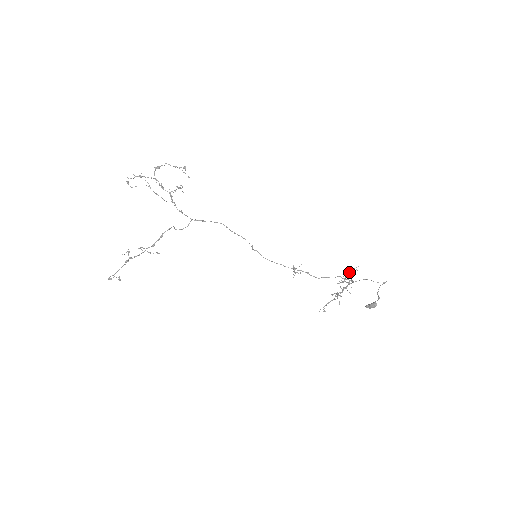
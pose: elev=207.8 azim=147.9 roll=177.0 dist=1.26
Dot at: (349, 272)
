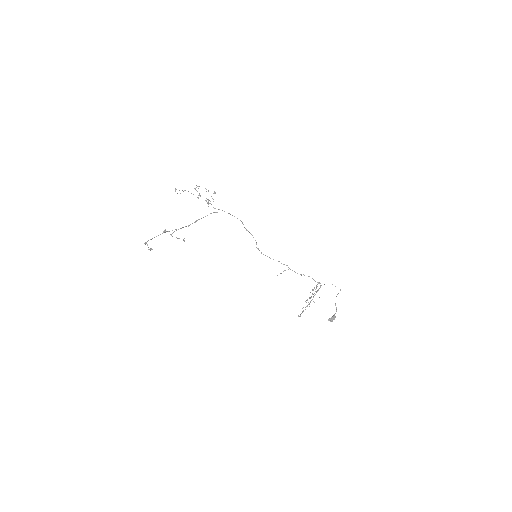
Dot at: (314, 288)
